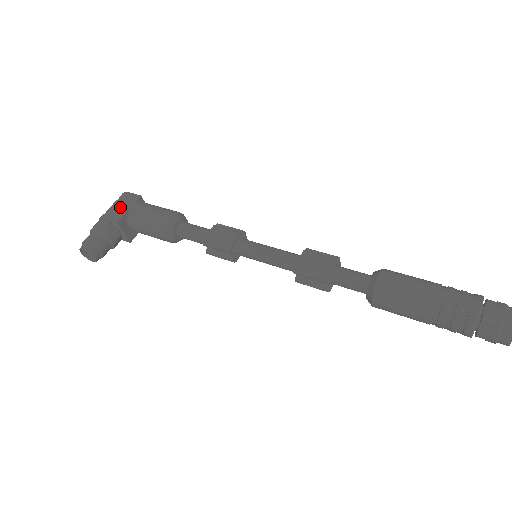
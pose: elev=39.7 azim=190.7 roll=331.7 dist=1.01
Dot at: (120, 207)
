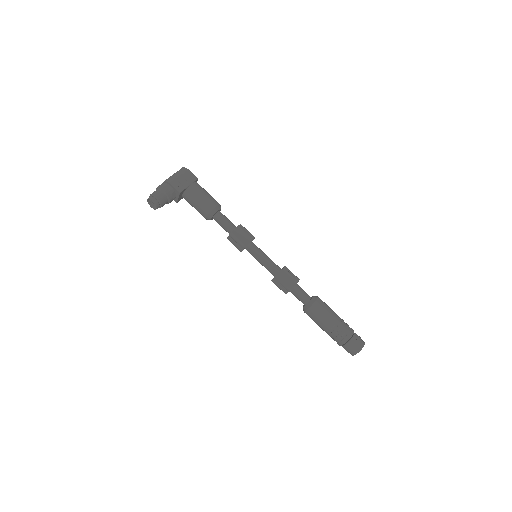
Dot at: (183, 180)
